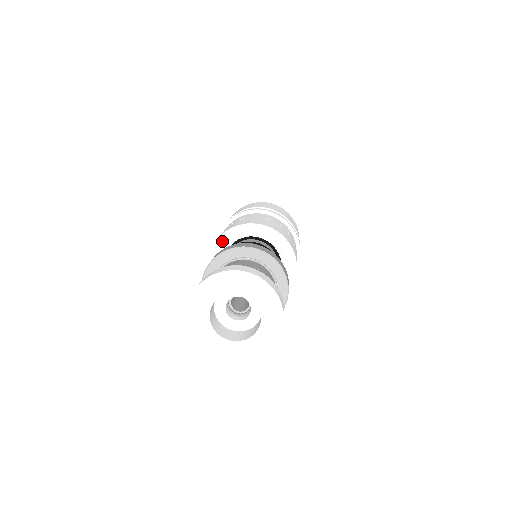
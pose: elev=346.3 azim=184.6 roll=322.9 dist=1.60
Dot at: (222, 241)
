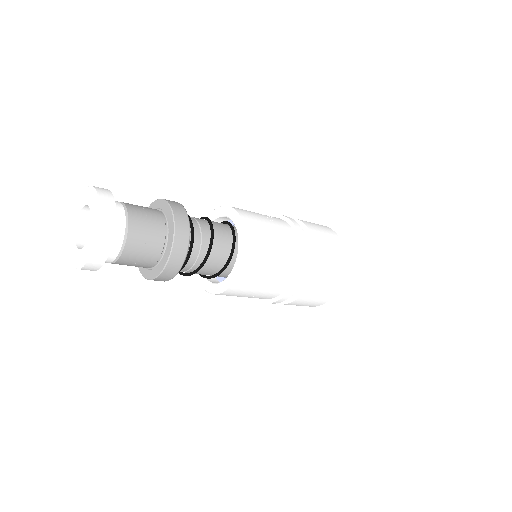
Dot at: occluded
